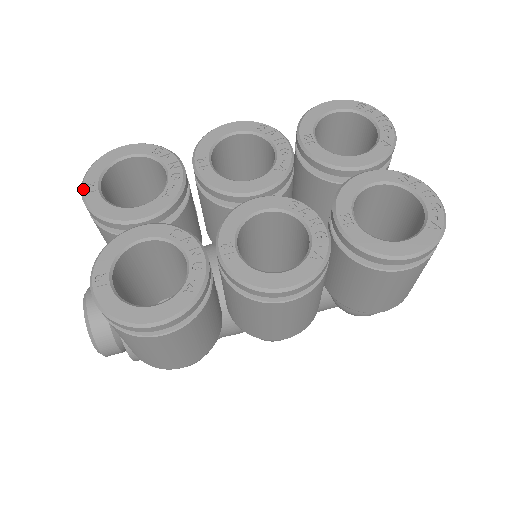
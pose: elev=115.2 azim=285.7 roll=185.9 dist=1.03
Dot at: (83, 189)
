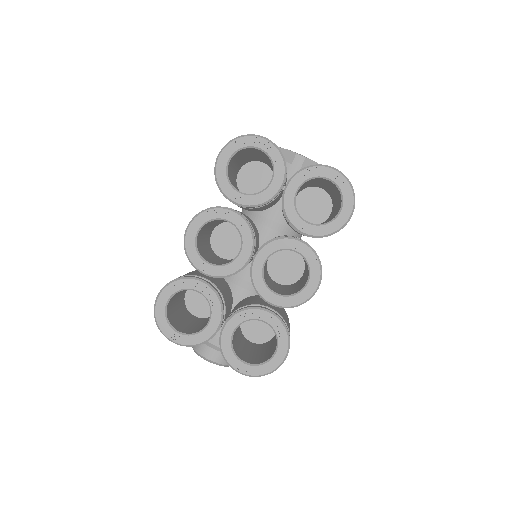
Dot at: (173, 341)
